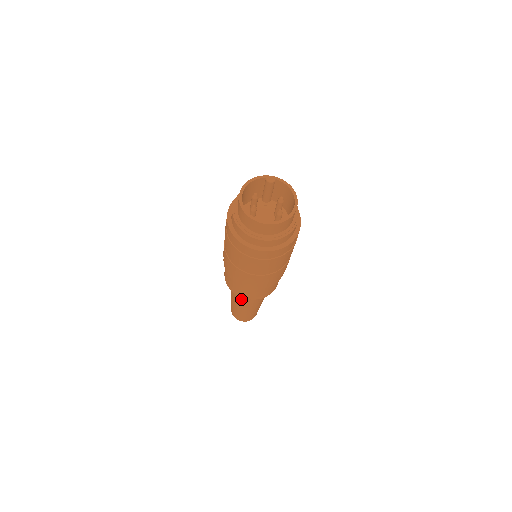
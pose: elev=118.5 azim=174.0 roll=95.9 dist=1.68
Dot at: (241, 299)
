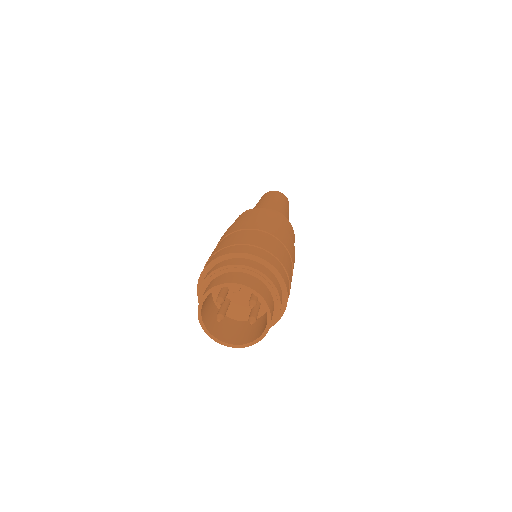
Dot at: occluded
